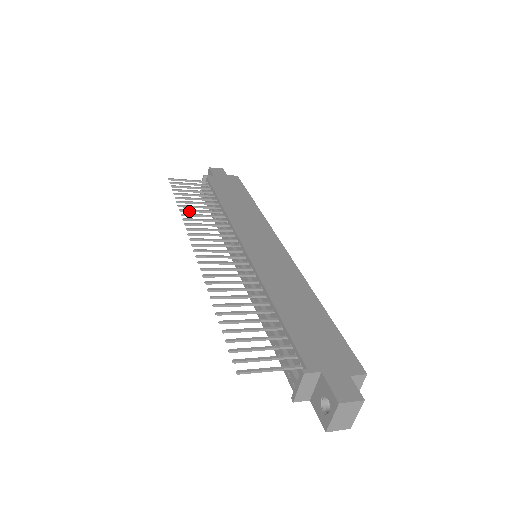
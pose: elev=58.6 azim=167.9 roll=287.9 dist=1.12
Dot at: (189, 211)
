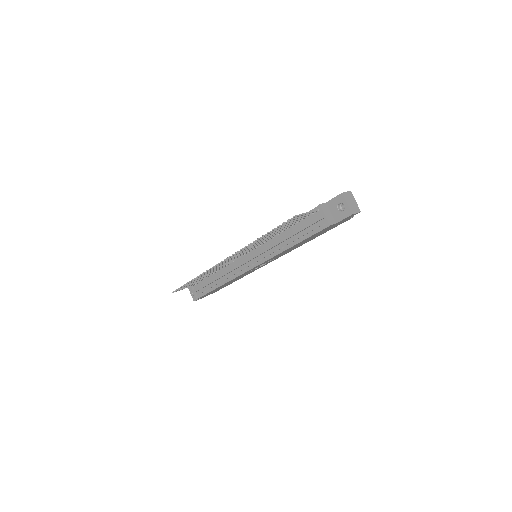
Dot at: (201, 276)
